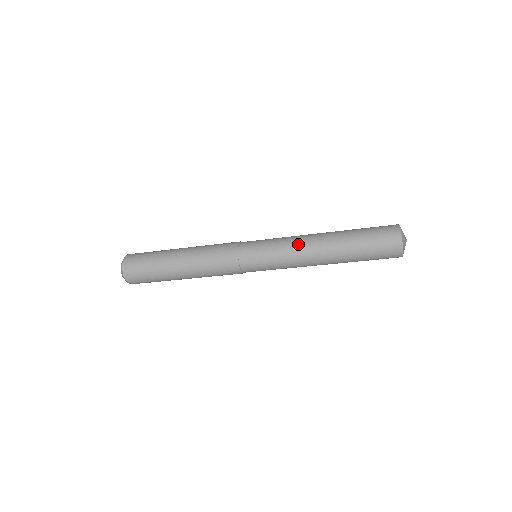
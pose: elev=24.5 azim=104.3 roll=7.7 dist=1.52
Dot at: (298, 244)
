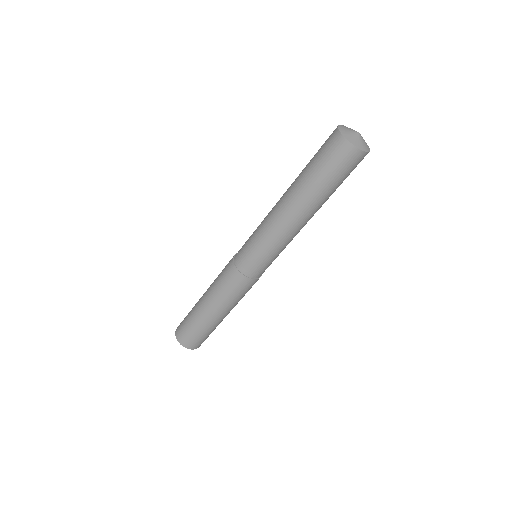
Dot at: (270, 220)
